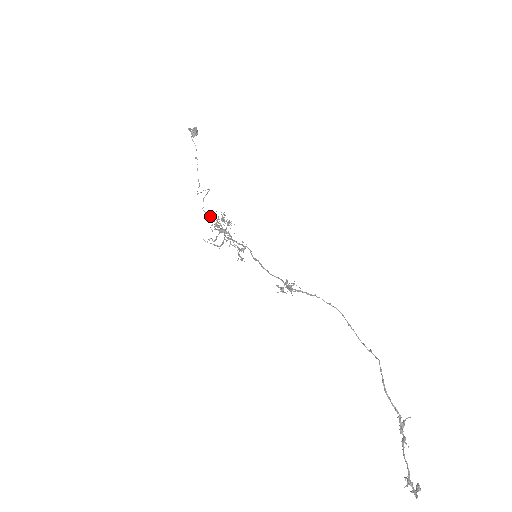
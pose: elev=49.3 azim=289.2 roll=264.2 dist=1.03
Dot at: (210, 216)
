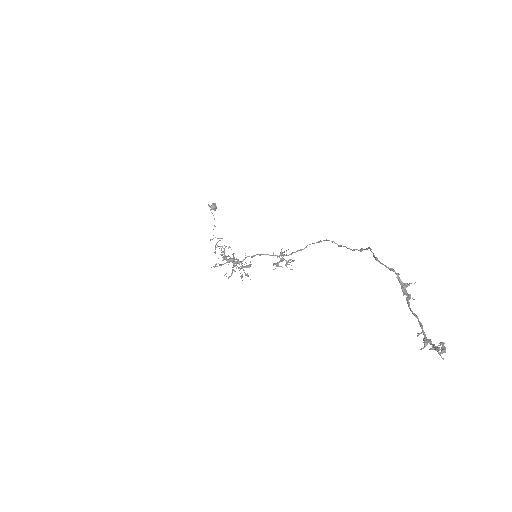
Dot at: (217, 245)
